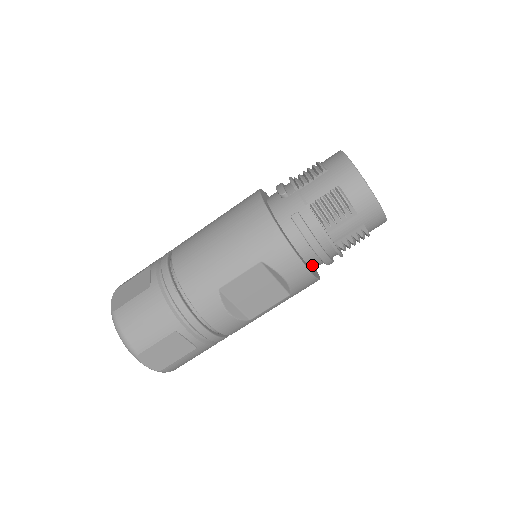
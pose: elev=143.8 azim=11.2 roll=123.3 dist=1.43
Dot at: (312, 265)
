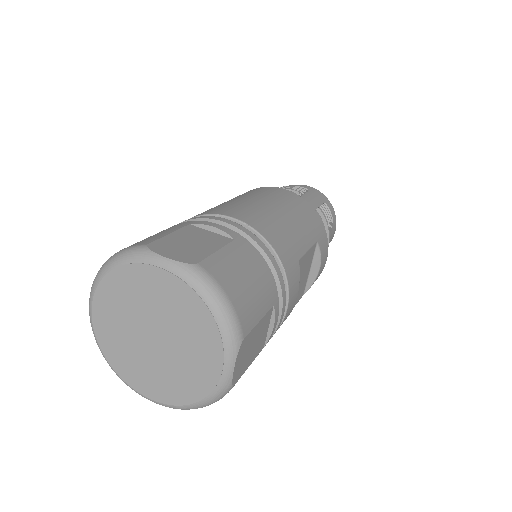
Dot at: occluded
